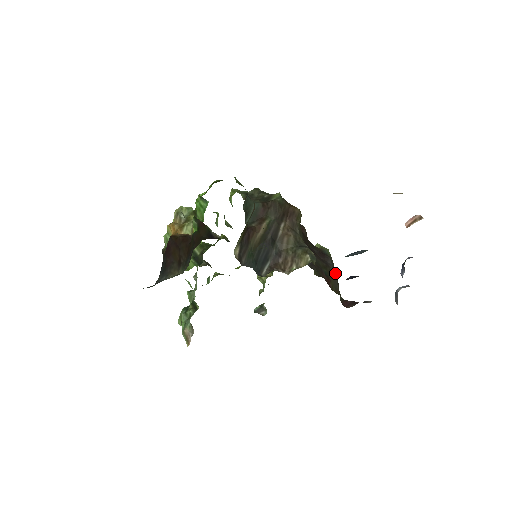
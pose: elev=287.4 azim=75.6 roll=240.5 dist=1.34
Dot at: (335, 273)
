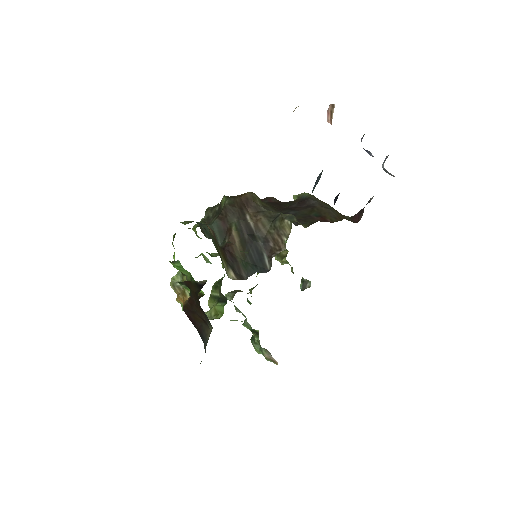
Dot at: (325, 205)
